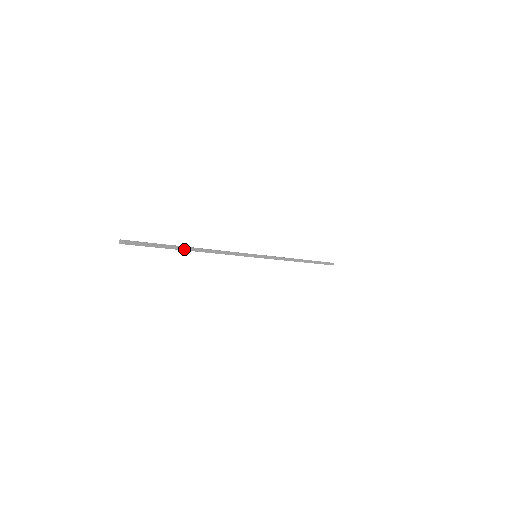
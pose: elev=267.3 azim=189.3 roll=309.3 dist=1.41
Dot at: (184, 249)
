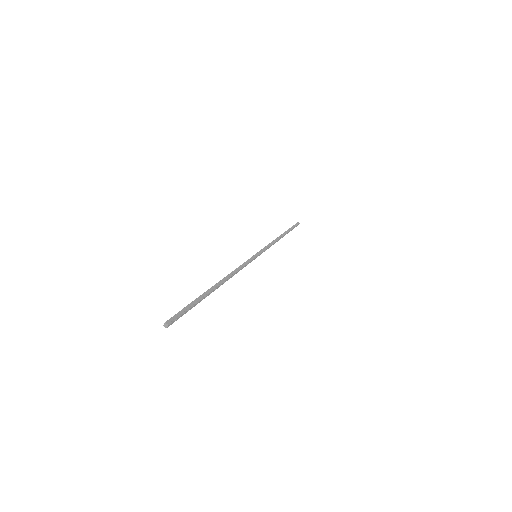
Dot at: (211, 292)
